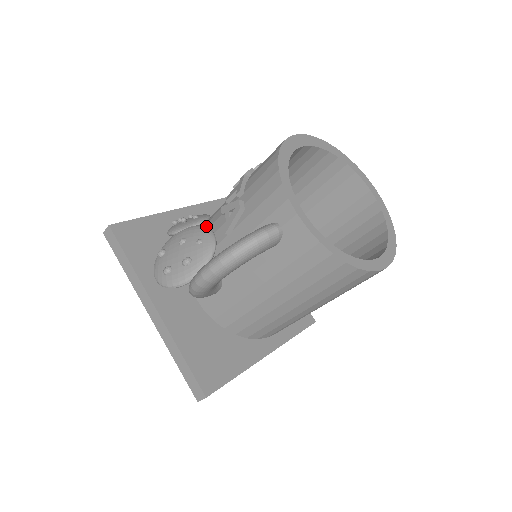
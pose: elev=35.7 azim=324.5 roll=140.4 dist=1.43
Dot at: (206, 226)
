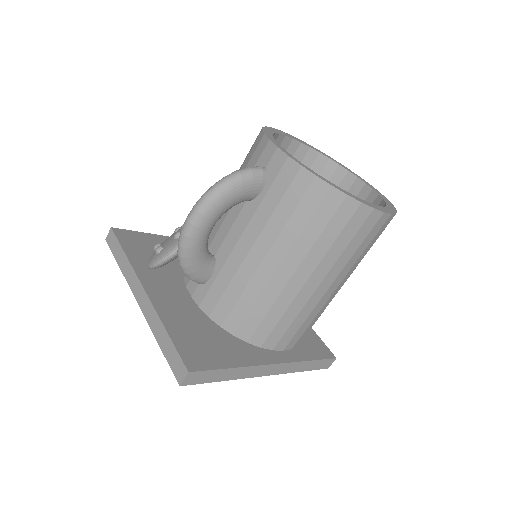
Dot at: occluded
